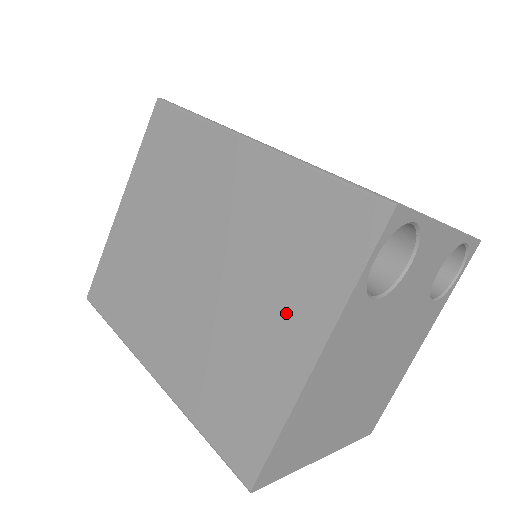
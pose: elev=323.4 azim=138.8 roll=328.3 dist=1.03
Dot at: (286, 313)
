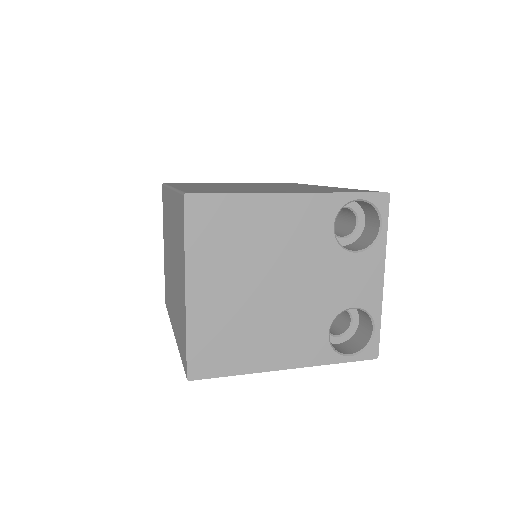
Dot at: (294, 190)
